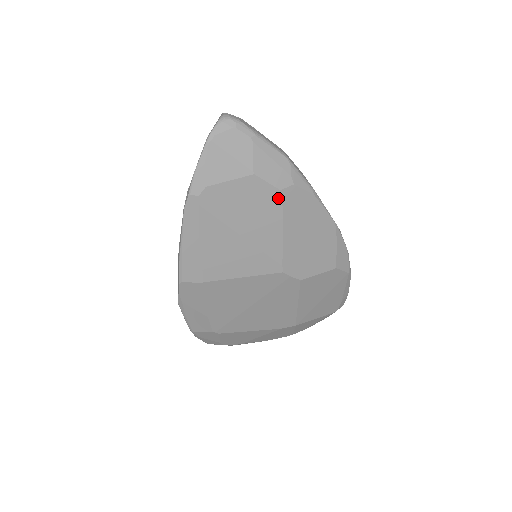
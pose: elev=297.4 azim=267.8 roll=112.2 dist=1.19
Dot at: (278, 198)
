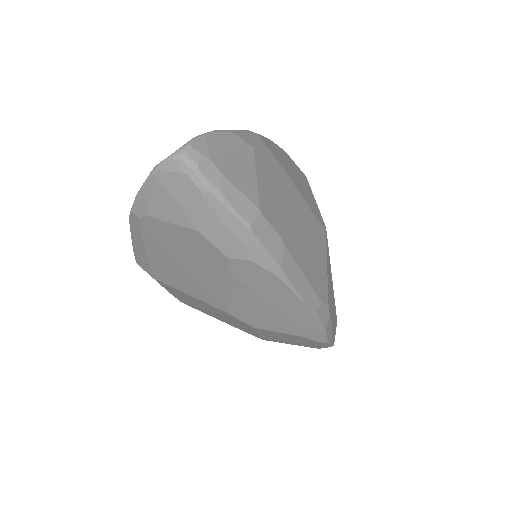
Dot at: (226, 263)
